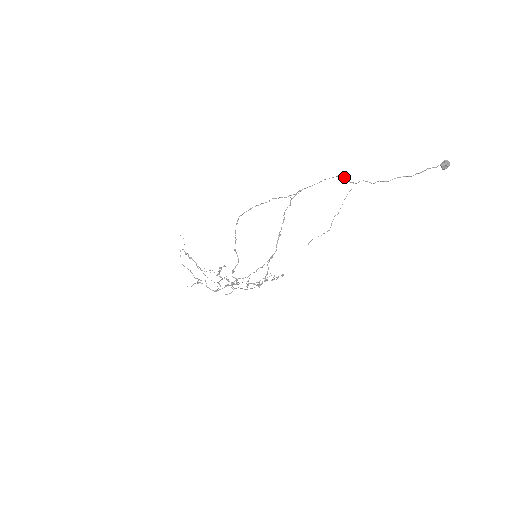
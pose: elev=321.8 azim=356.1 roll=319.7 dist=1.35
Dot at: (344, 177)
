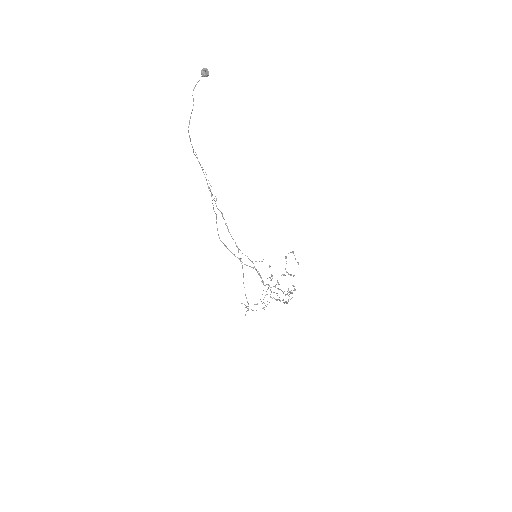
Dot at: (193, 152)
